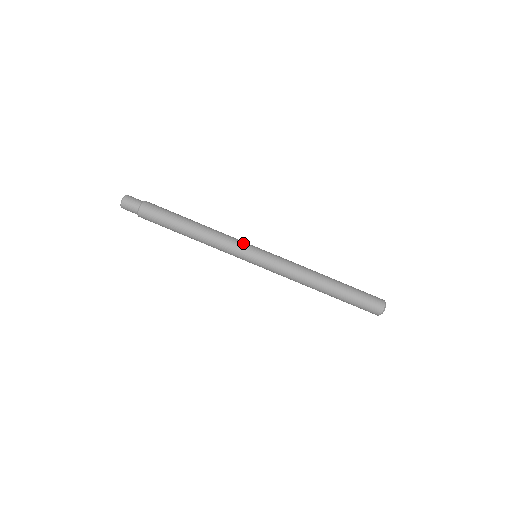
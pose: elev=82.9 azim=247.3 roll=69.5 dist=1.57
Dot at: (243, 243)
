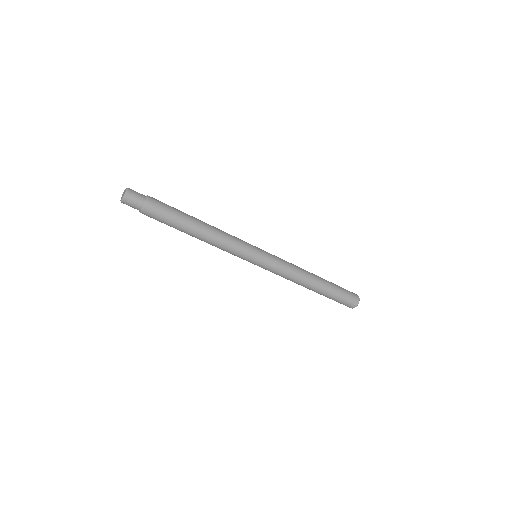
Dot at: (247, 243)
